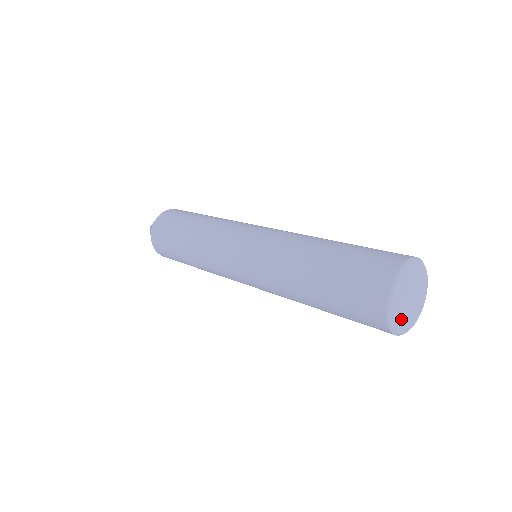
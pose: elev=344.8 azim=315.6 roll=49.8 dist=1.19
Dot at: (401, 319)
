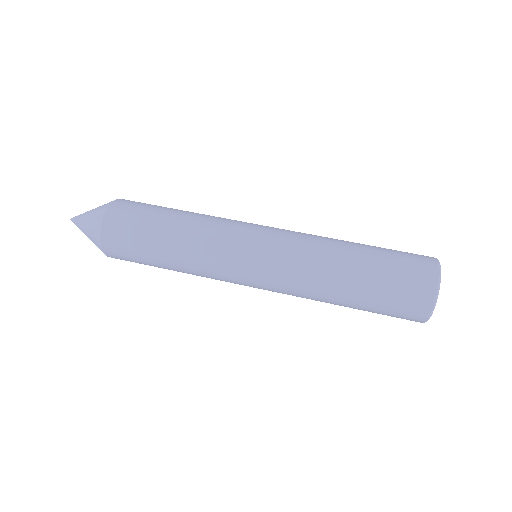
Dot at: occluded
